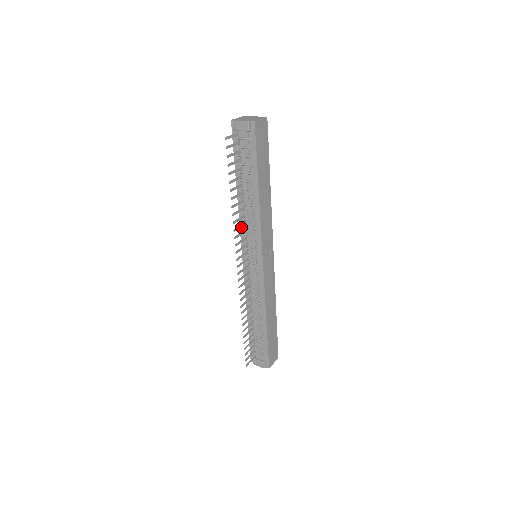
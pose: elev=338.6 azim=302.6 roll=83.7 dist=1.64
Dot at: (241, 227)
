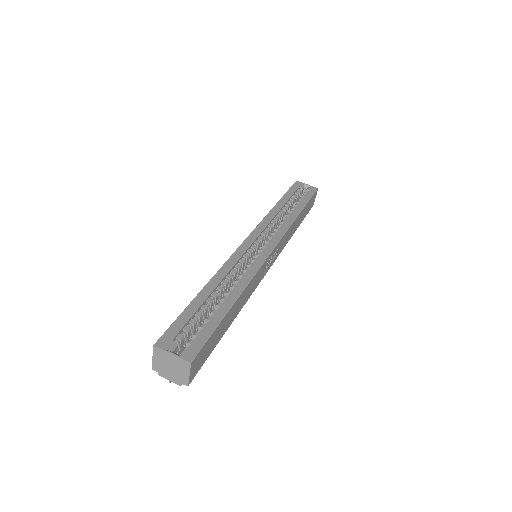
Dot at: occluded
